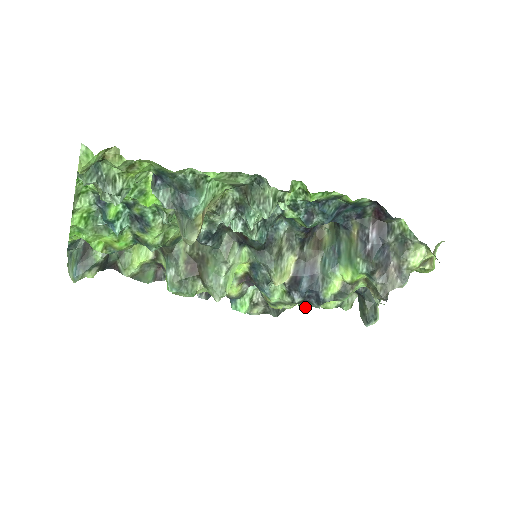
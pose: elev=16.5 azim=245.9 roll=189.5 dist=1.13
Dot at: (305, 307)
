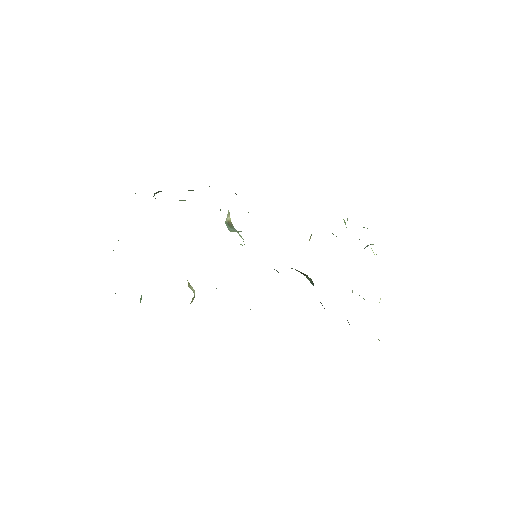
Dot at: occluded
